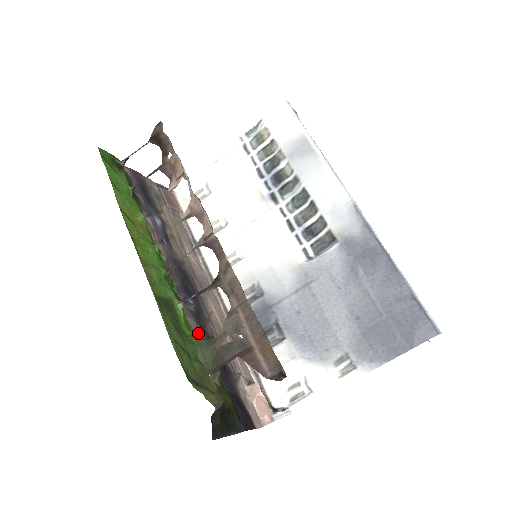
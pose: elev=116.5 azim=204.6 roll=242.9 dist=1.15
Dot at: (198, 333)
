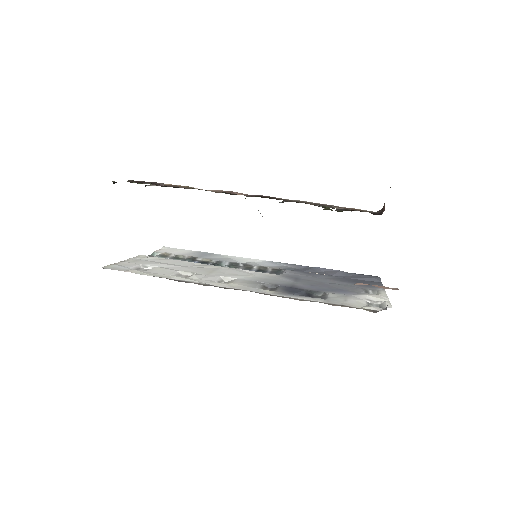
Dot at: occluded
